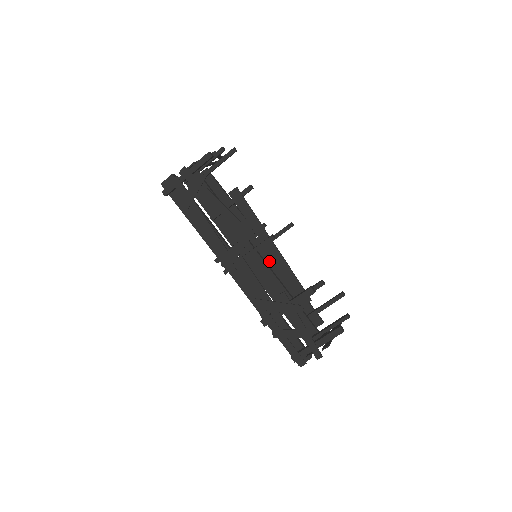
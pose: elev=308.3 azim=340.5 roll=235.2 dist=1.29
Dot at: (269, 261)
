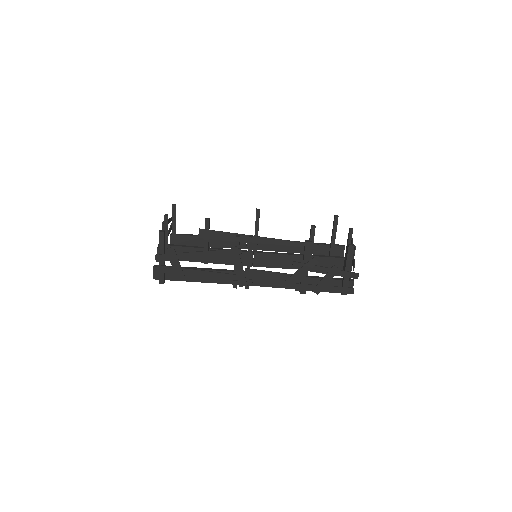
Dot at: (270, 246)
